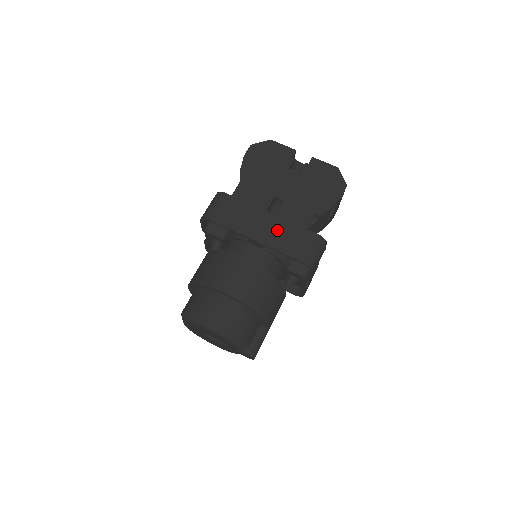
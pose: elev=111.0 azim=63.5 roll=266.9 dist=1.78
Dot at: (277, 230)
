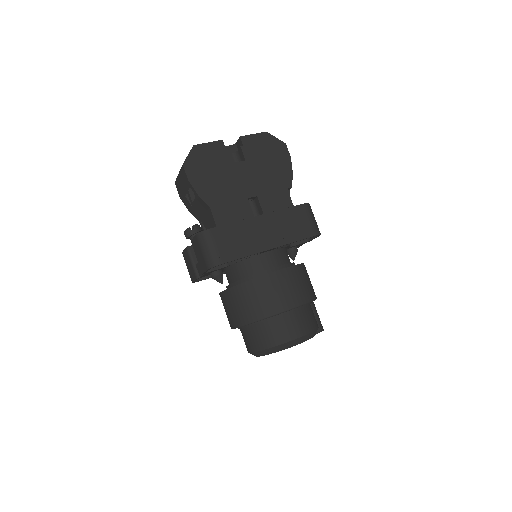
Dot at: (276, 226)
